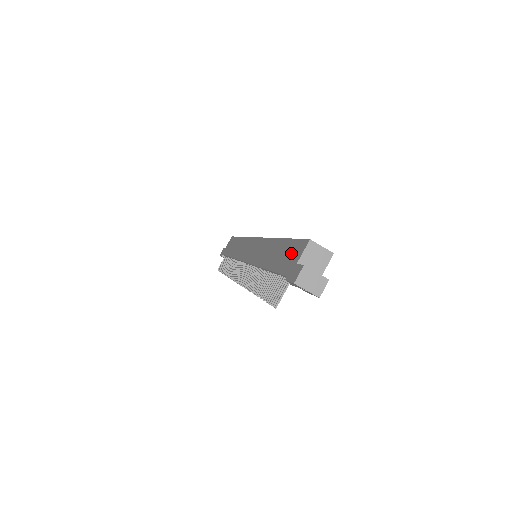
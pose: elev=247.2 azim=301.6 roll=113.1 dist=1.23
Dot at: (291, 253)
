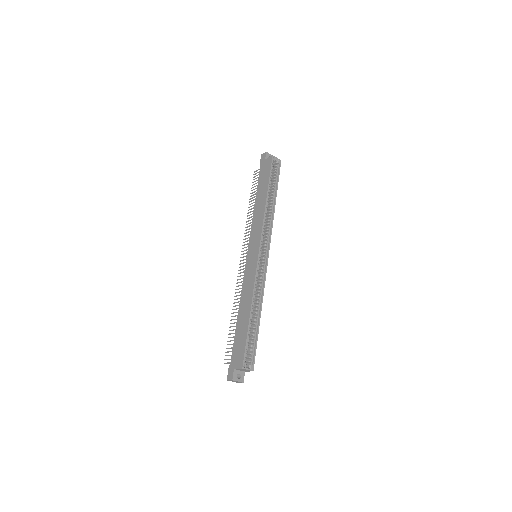
Dot at: (239, 352)
